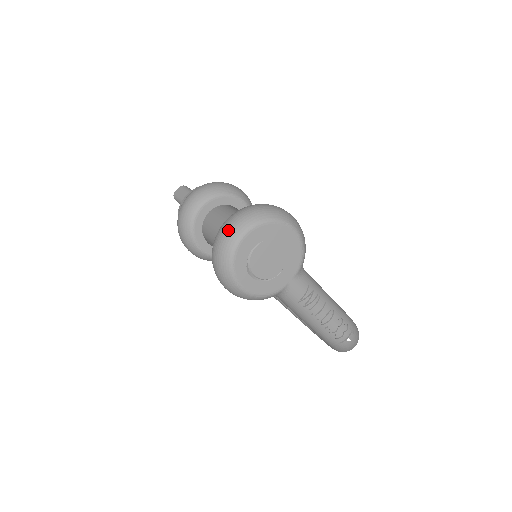
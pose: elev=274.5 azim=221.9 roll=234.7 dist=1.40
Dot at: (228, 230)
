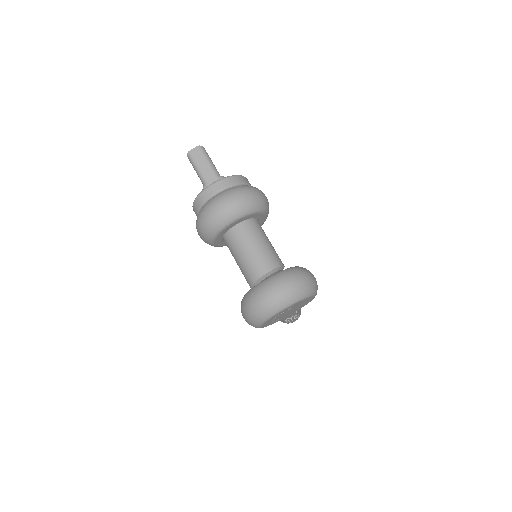
Dot at: (274, 301)
